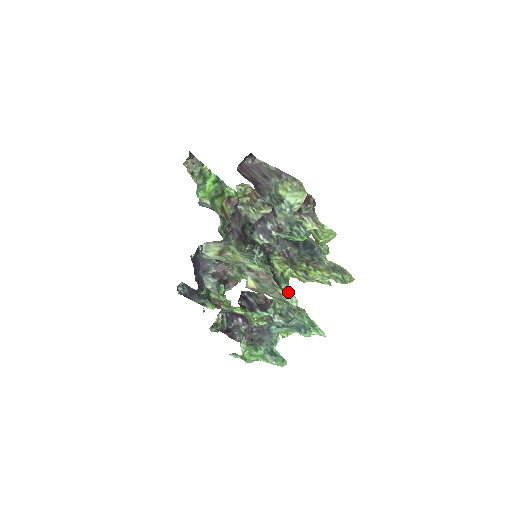
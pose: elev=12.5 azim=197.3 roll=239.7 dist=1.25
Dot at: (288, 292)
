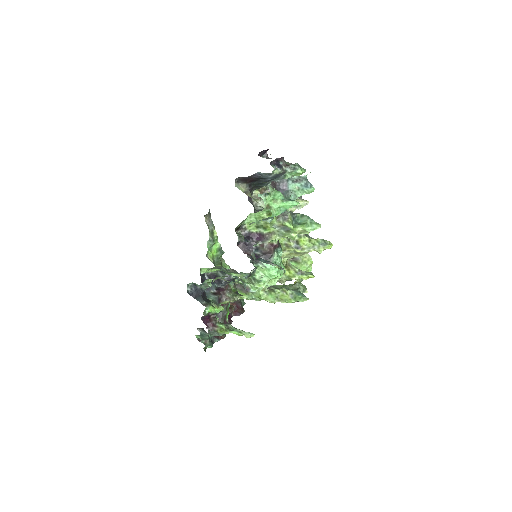
Dot at: (283, 264)
